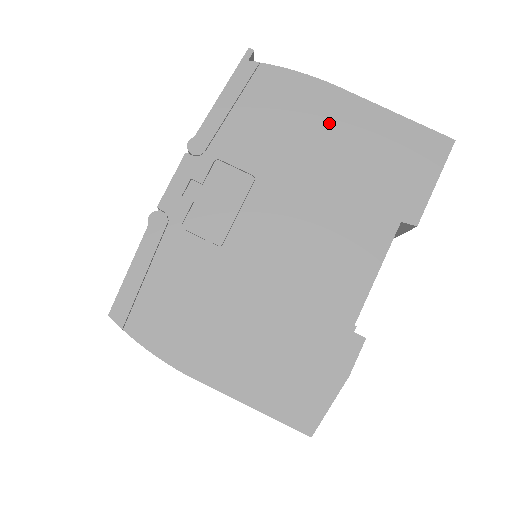
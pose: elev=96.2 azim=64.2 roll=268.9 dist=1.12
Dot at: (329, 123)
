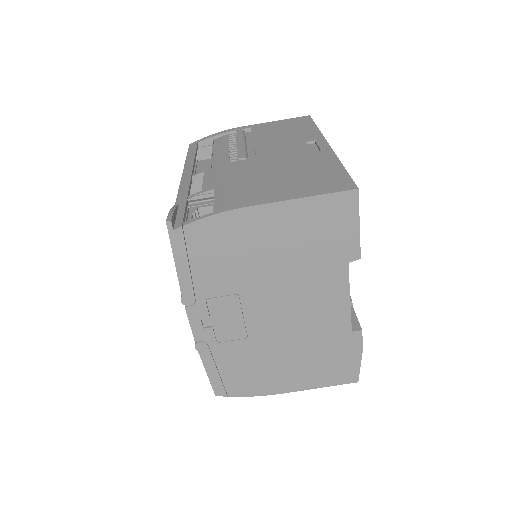
Dot at: (260, 235)
